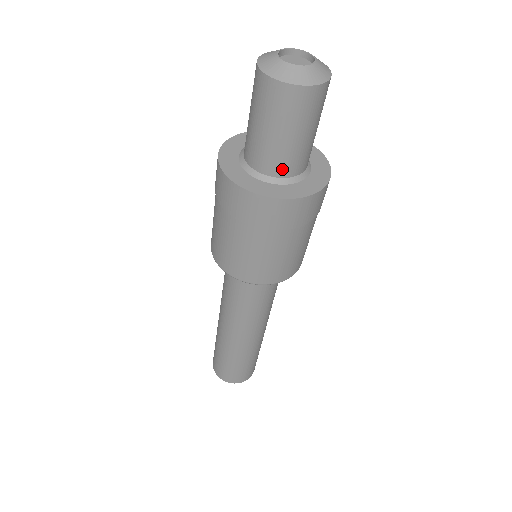
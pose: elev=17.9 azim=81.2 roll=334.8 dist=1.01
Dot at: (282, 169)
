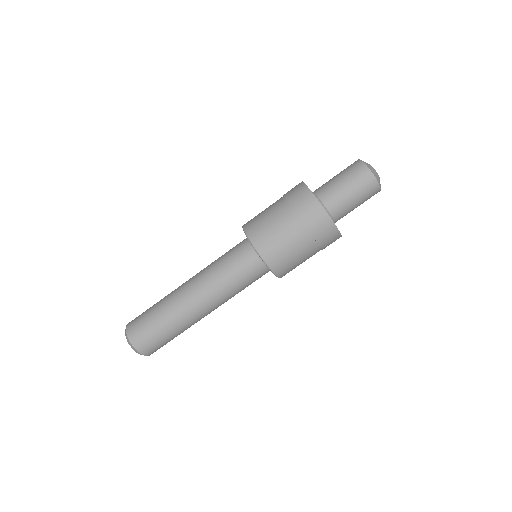
Dot at: (336, 212)
